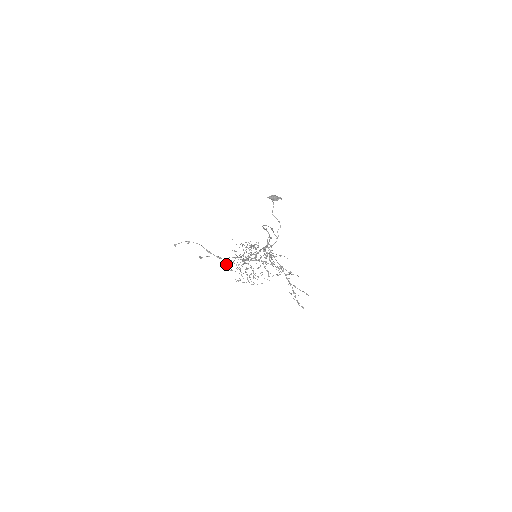
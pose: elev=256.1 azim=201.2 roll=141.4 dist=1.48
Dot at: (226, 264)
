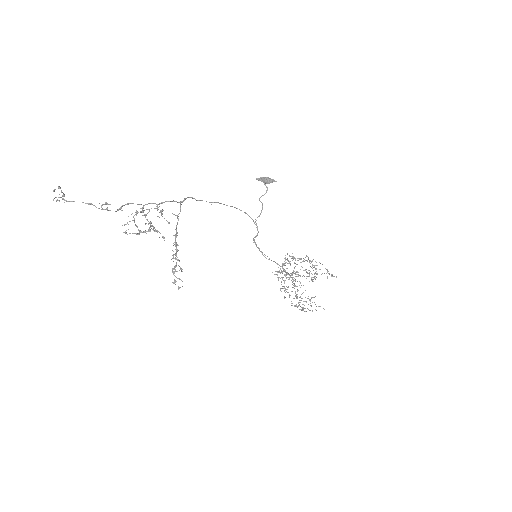
Dot at: (281, 282)
